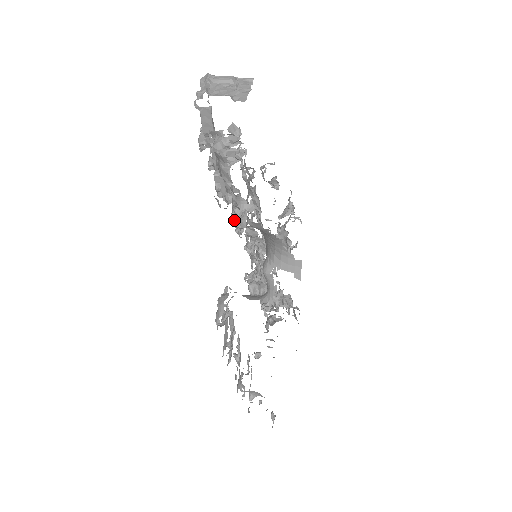
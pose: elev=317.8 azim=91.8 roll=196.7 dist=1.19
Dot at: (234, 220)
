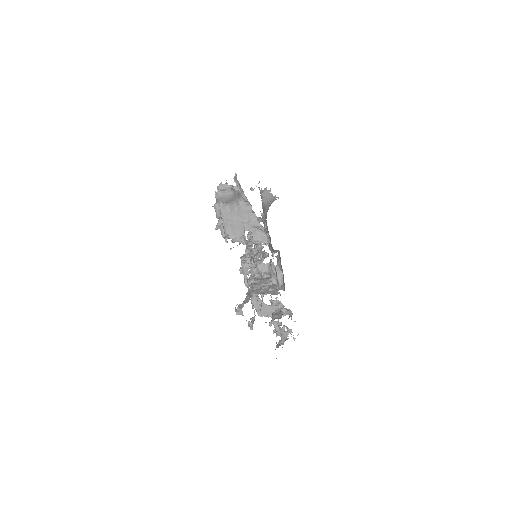
Dot at: occluded
